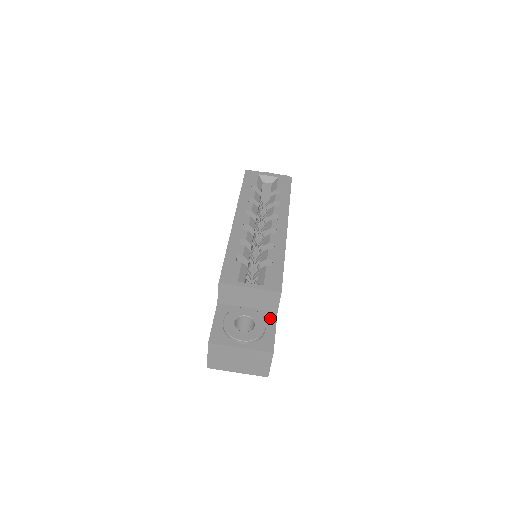
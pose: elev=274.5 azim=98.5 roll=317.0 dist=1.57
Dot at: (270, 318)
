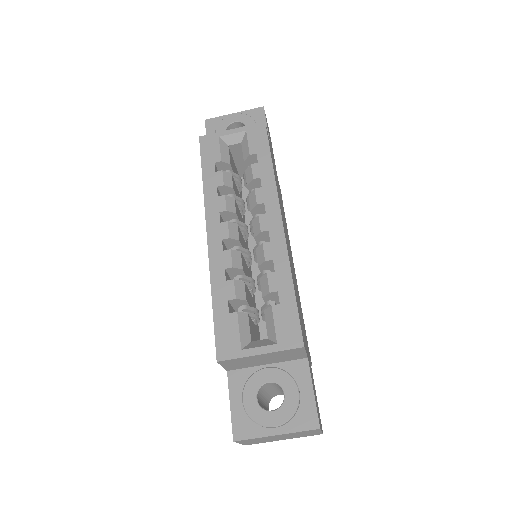
Dot at: (301, 371)
